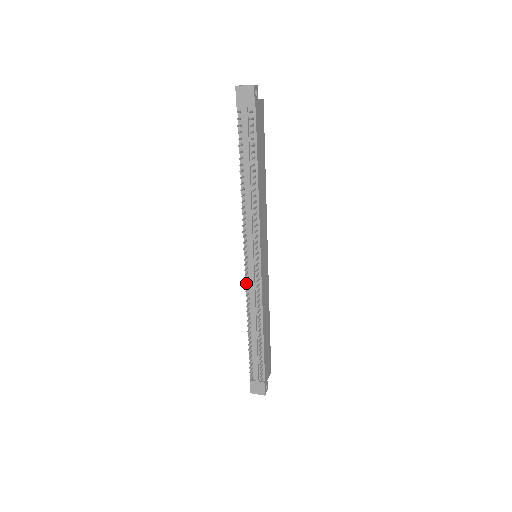
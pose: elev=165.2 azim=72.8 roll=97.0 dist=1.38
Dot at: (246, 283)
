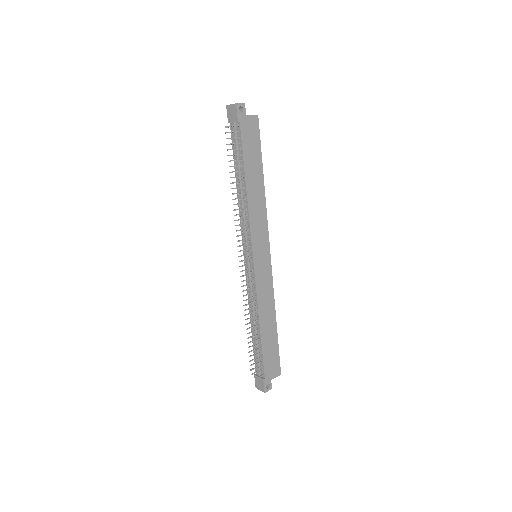
Dot at: (246, 279)
